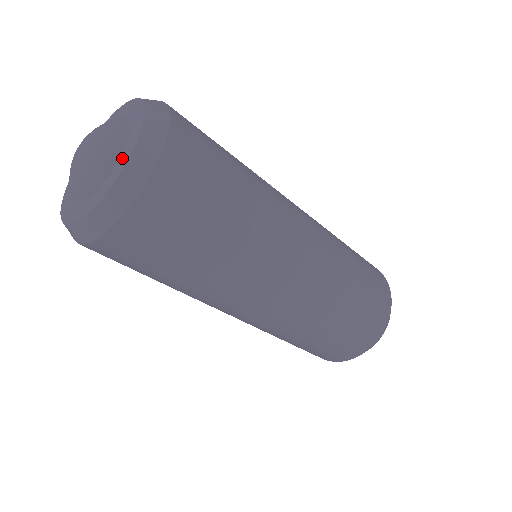
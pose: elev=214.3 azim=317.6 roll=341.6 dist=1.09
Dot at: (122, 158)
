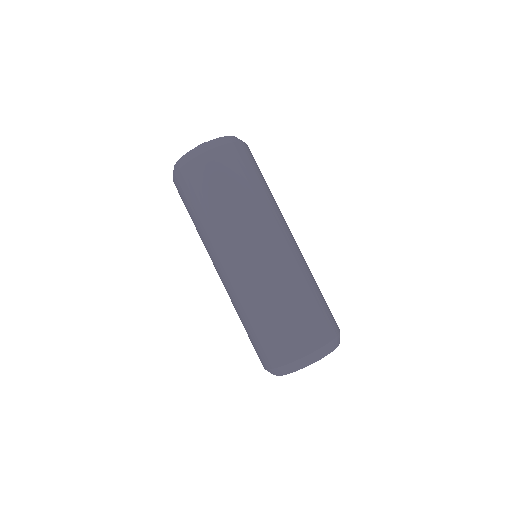
Dot at: occluded
